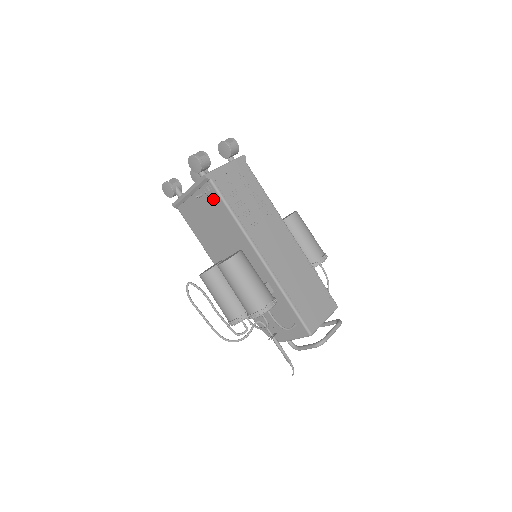
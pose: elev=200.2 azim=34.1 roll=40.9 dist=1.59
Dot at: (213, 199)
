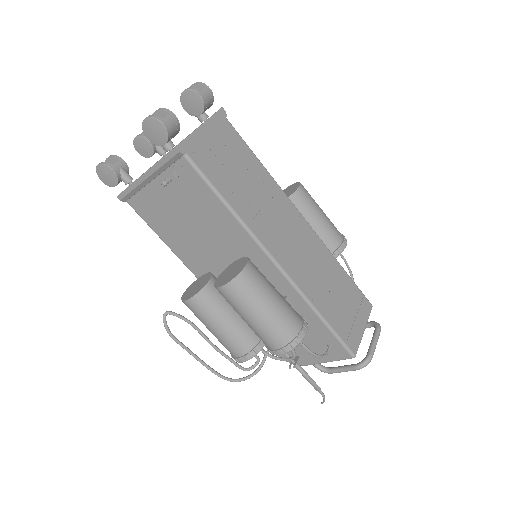
Dot at: (191, 184)
